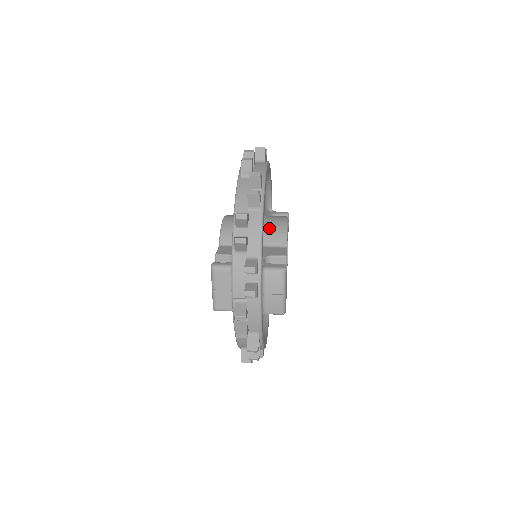
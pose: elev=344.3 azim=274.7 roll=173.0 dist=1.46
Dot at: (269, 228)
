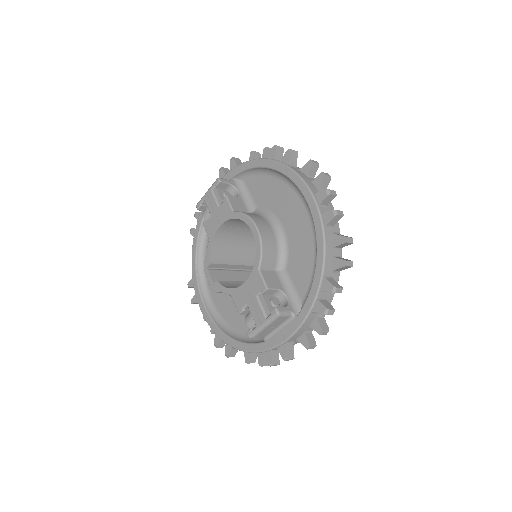
Dot at: occluded
